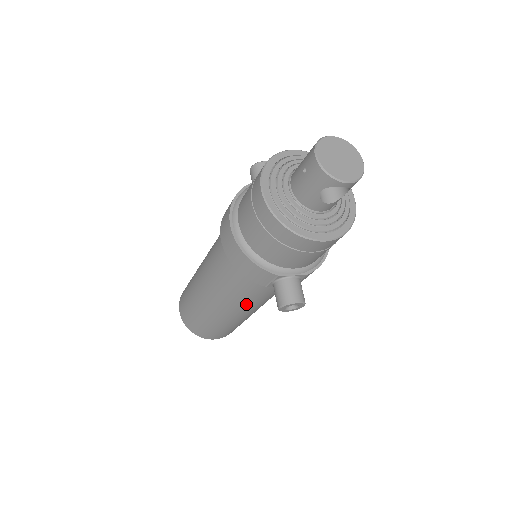
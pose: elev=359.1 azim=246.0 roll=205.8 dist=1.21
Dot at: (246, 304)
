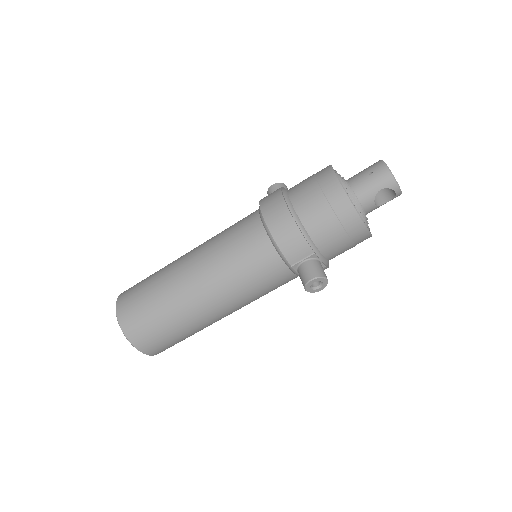
Dot at: (239, 295)
